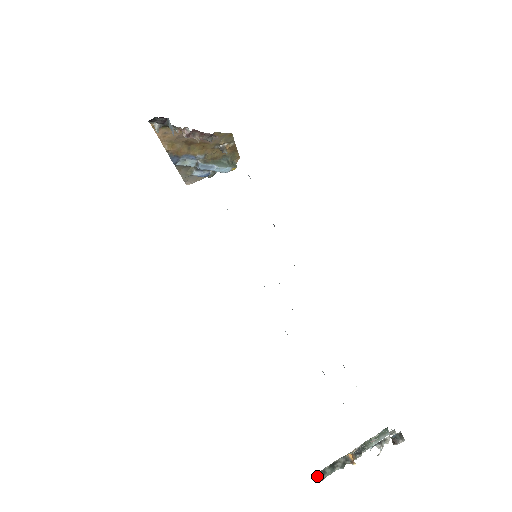
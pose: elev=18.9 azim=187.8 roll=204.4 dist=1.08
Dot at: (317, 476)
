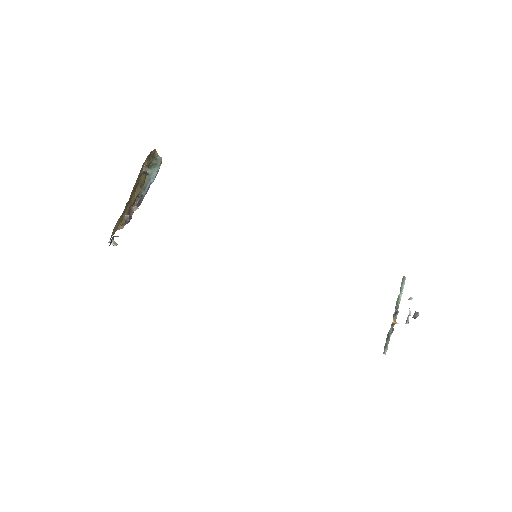
Dot at: (384, 351)
